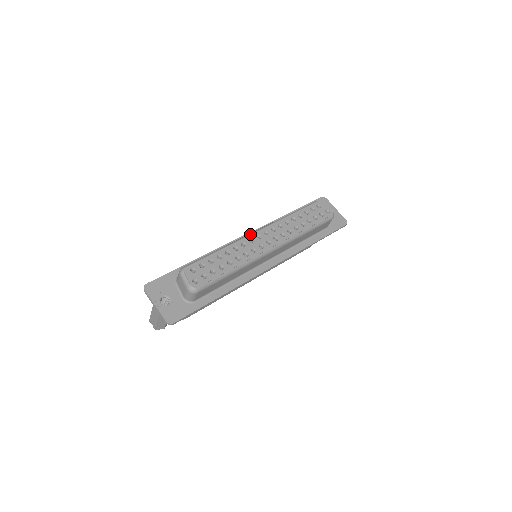
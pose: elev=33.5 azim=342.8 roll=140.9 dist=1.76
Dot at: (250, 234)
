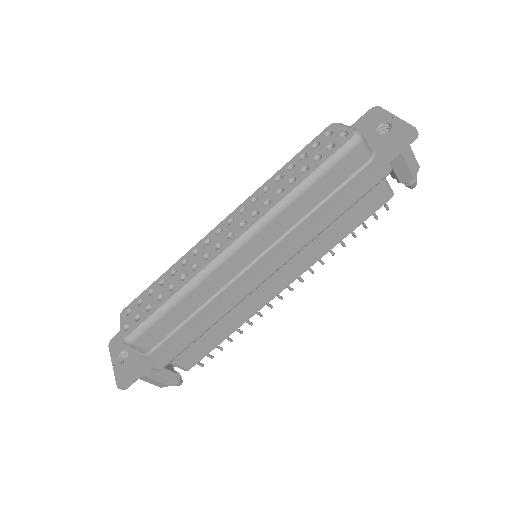
Dot at: (210, 232)
